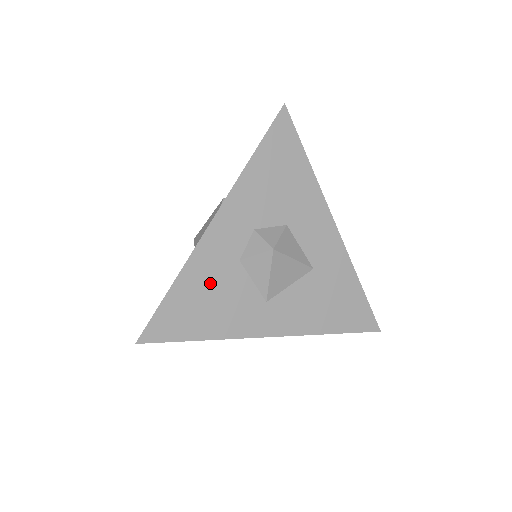
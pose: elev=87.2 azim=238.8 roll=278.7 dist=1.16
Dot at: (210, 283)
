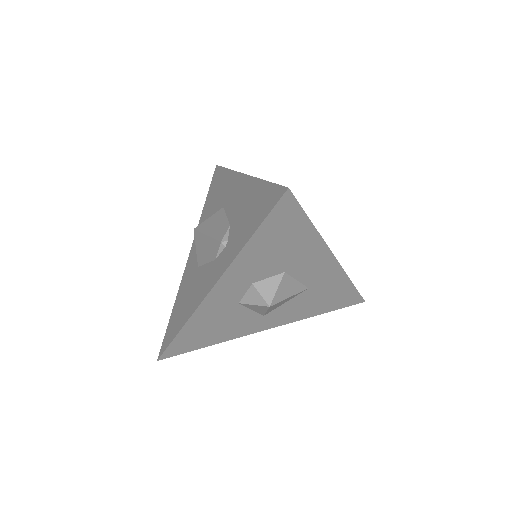
Dot at: (213, 321)
